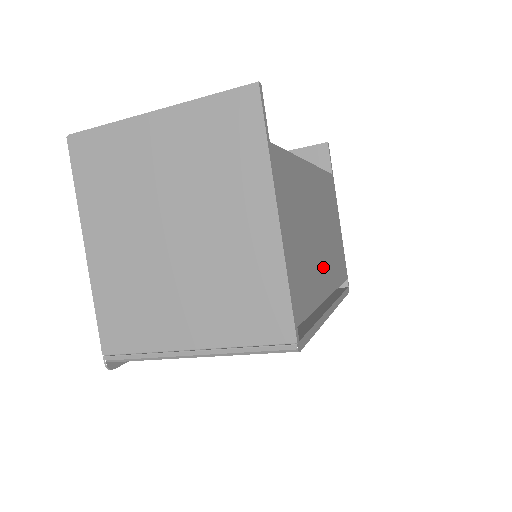
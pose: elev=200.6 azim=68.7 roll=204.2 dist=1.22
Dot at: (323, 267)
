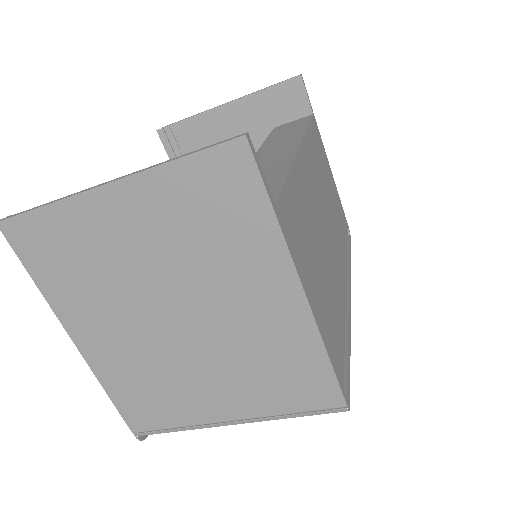
Dot at: (336, 261)
